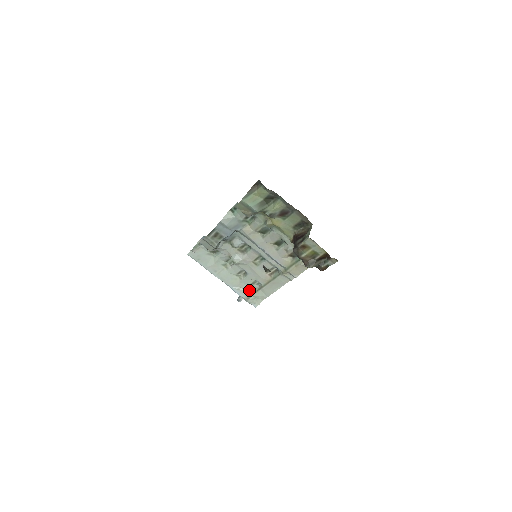
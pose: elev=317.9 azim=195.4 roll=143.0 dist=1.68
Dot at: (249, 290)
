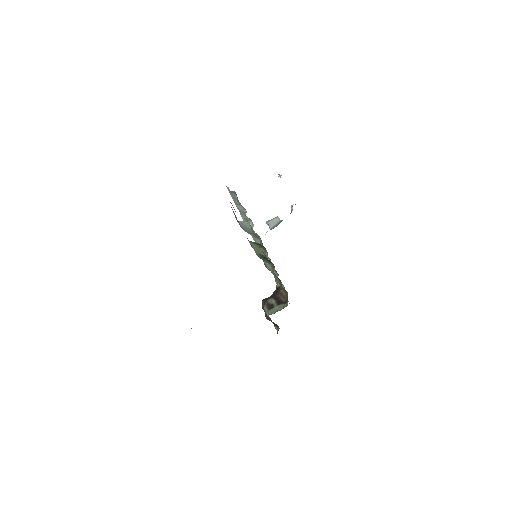
Dot at: occluded
